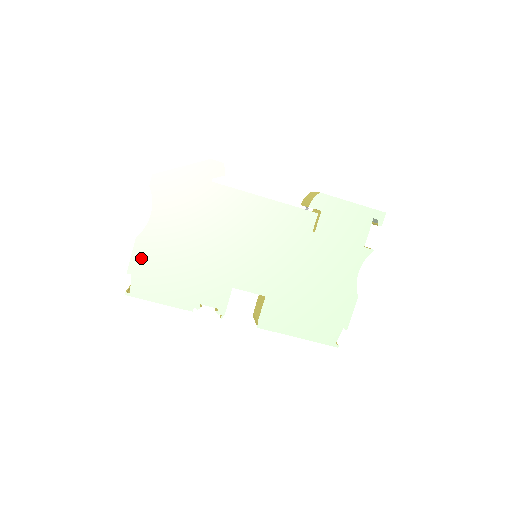
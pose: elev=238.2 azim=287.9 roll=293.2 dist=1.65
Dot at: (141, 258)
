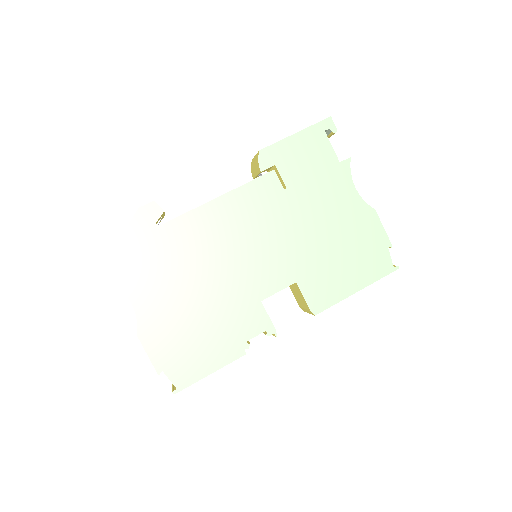
Dot at: (158, 349)
